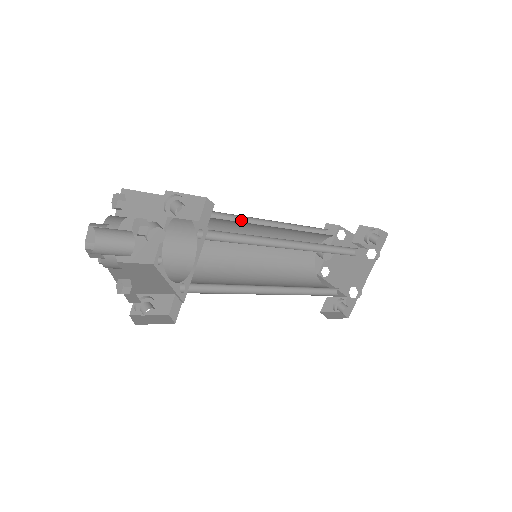
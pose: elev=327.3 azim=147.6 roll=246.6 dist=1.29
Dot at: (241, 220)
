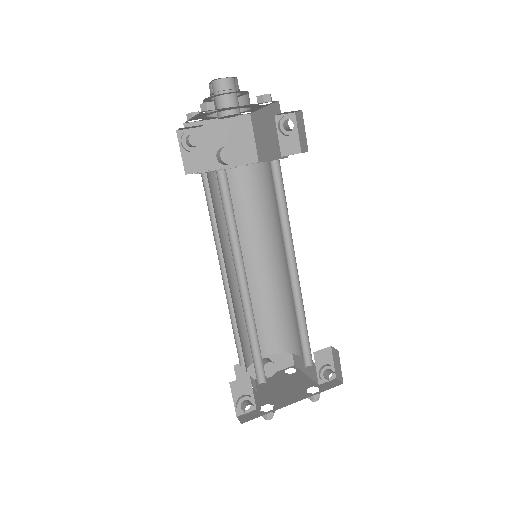
Dot at: occluded
